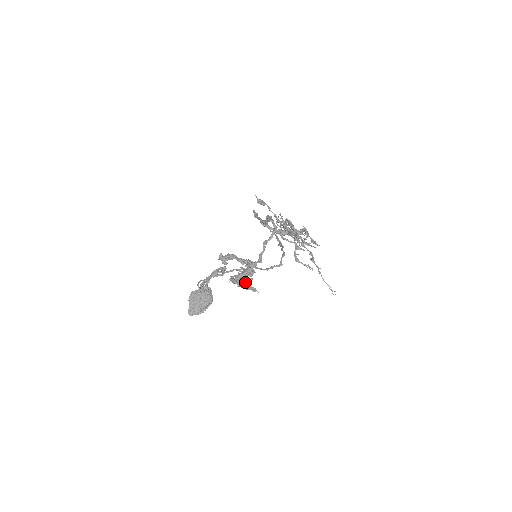
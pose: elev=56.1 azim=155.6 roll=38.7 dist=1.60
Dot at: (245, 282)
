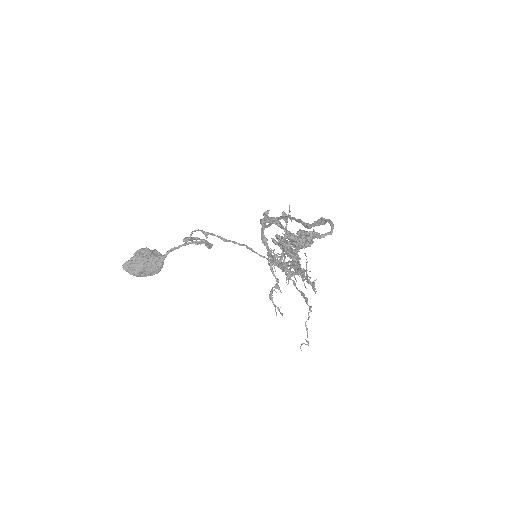
Dot at: (306, 244)
